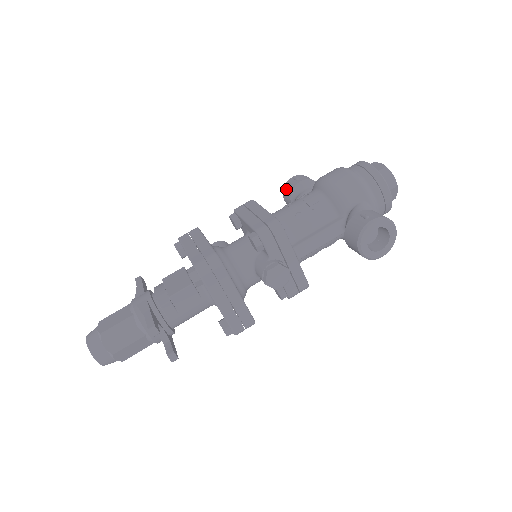
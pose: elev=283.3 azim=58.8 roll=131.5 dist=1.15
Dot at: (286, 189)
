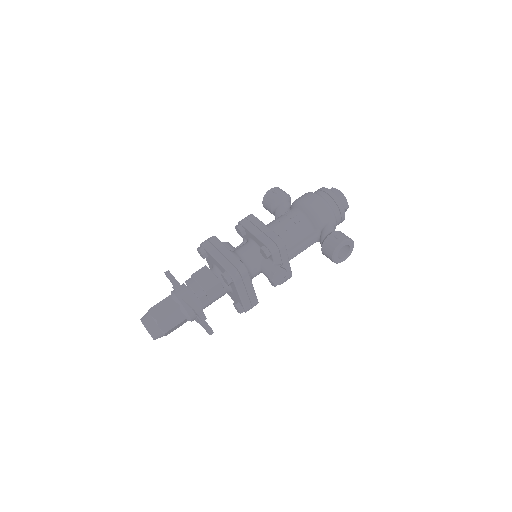
Dot at: (266, 199)
